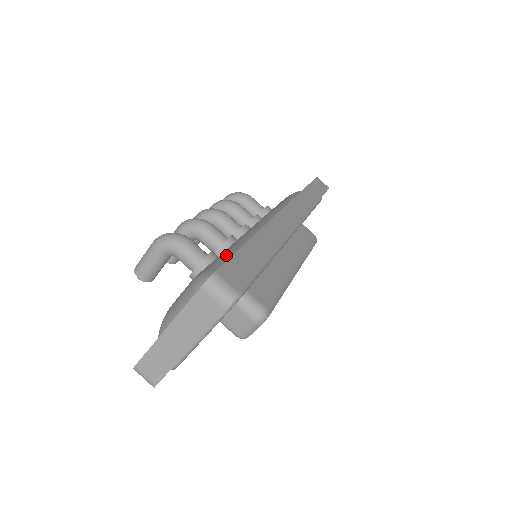
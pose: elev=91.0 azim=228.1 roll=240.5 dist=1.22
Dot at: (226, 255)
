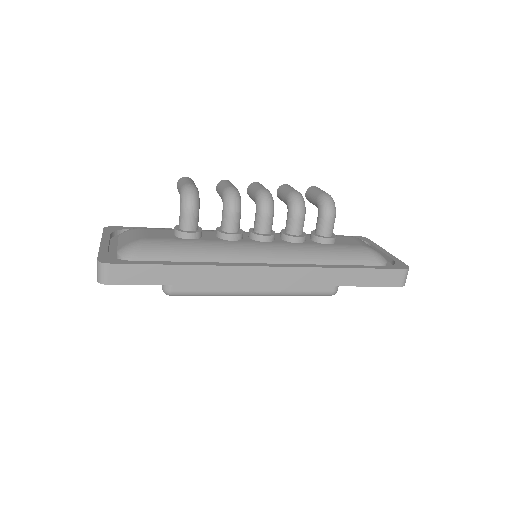
Dot at: (175, 250)
